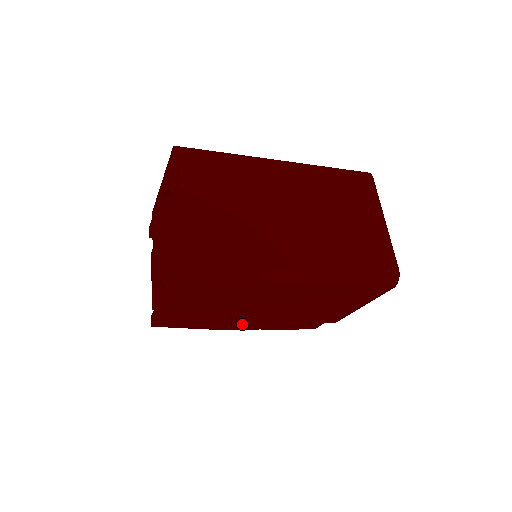
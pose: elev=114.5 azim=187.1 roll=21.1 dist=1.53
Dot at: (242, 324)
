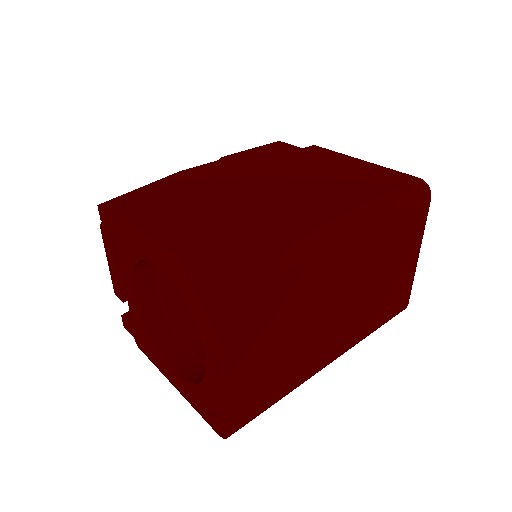
Dot at: occluded
